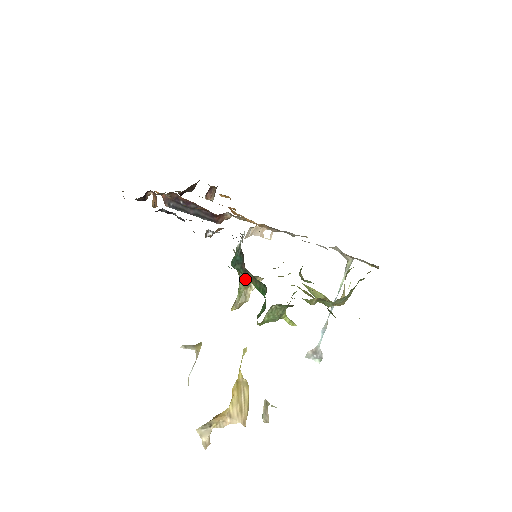
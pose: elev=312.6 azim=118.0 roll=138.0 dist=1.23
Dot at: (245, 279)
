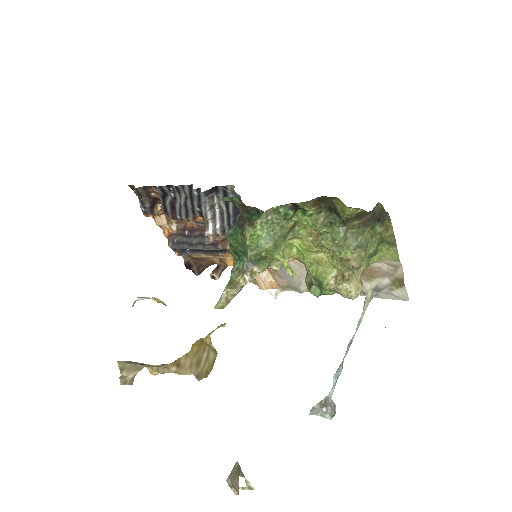
Dot at: (239, 268)
